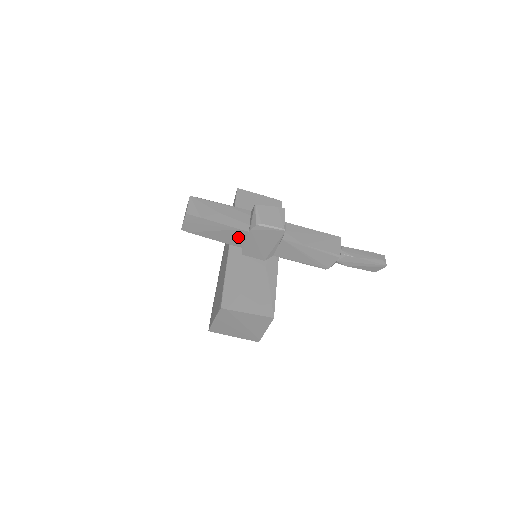
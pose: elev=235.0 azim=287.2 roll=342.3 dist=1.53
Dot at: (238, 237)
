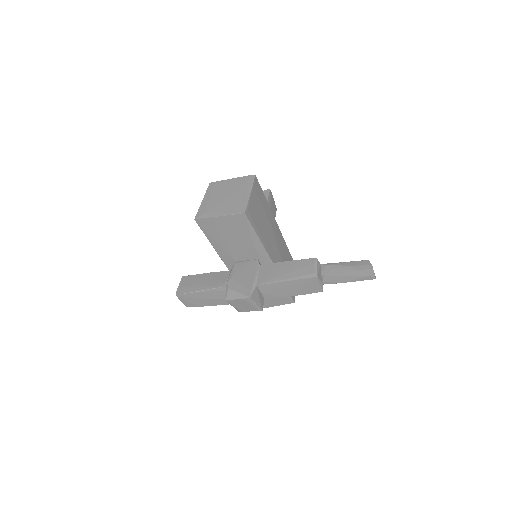
Dot at: occluded
